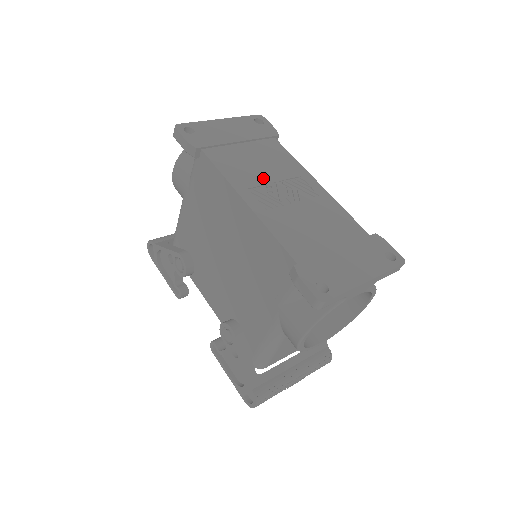
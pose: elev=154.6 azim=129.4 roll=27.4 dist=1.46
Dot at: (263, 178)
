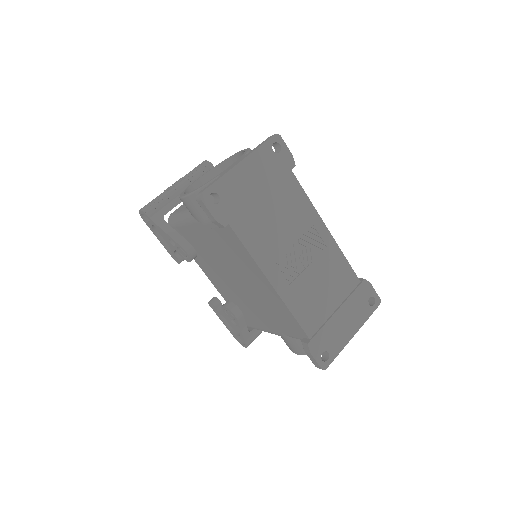
Dot at: (283, 244)
